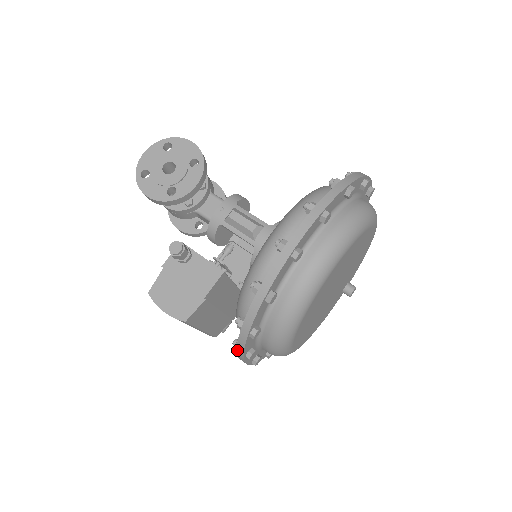
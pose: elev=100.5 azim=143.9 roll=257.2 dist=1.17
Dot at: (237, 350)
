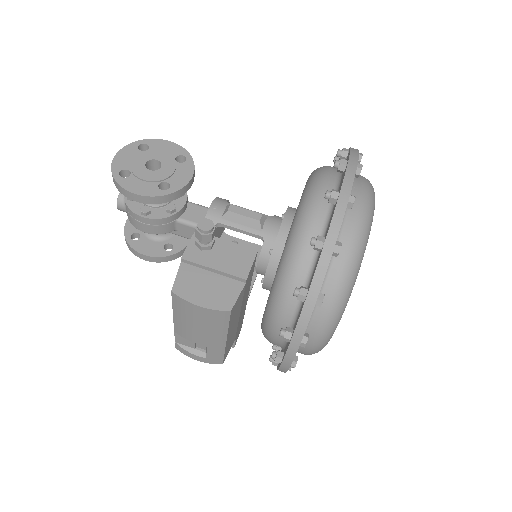
Dot at: (294, 334)
